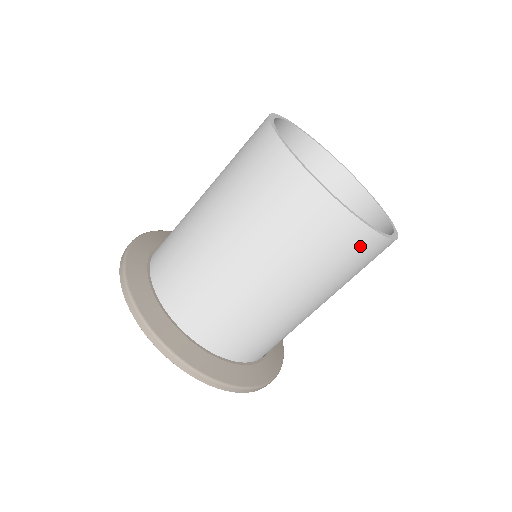
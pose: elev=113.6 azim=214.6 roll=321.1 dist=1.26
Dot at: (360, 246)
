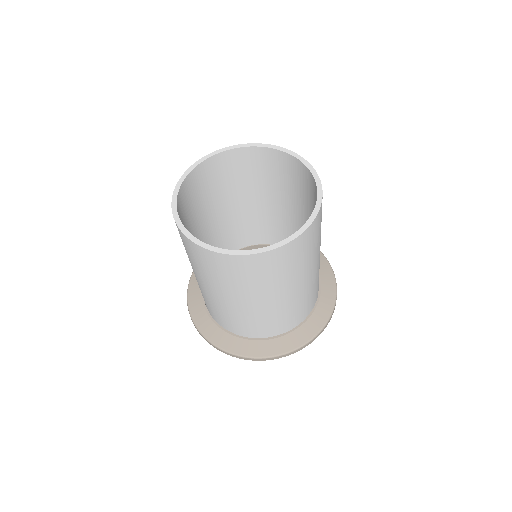
Dot at: (199, 254)
